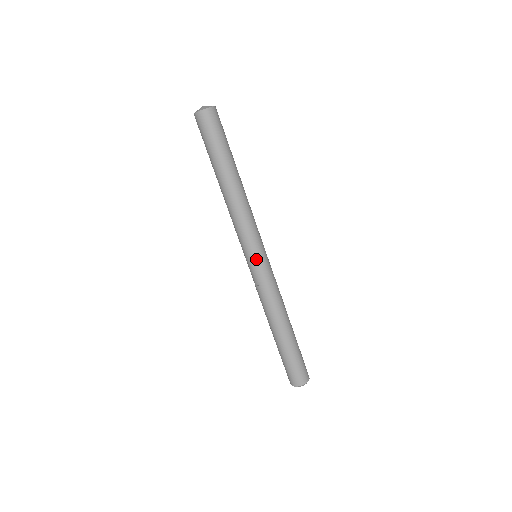
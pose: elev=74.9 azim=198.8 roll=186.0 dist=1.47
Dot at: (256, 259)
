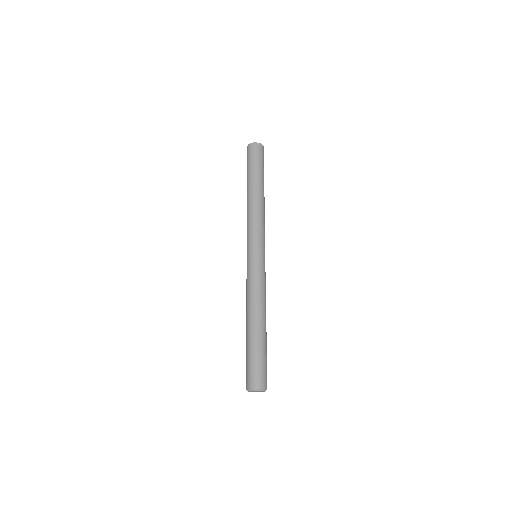
Dot at: (253, 253)
